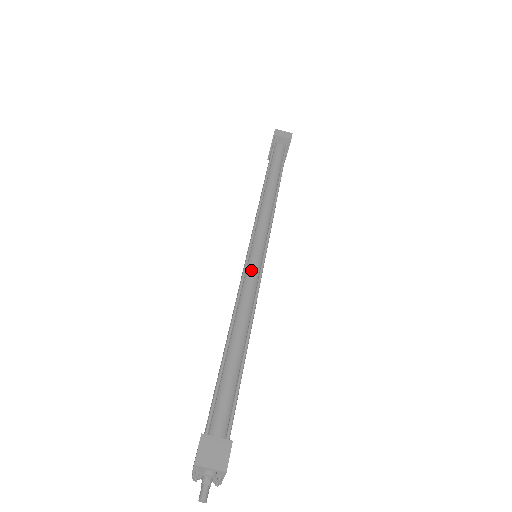
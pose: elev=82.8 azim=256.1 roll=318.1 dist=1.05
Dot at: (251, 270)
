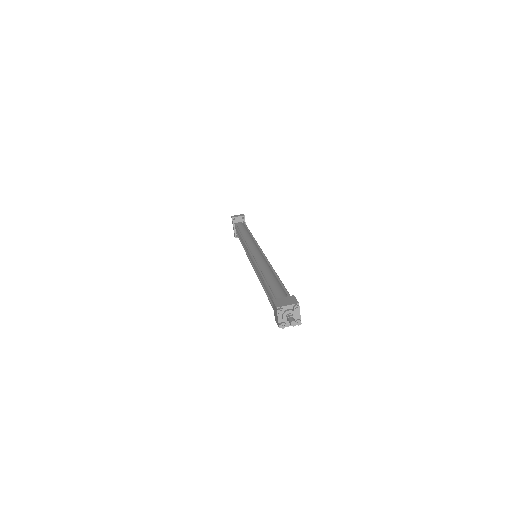
Dot at: (257, 256)
